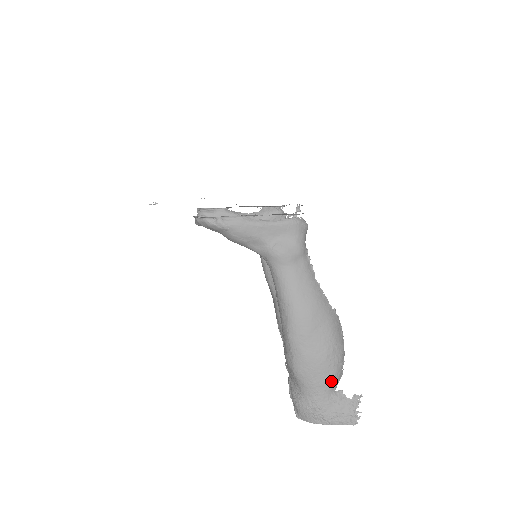
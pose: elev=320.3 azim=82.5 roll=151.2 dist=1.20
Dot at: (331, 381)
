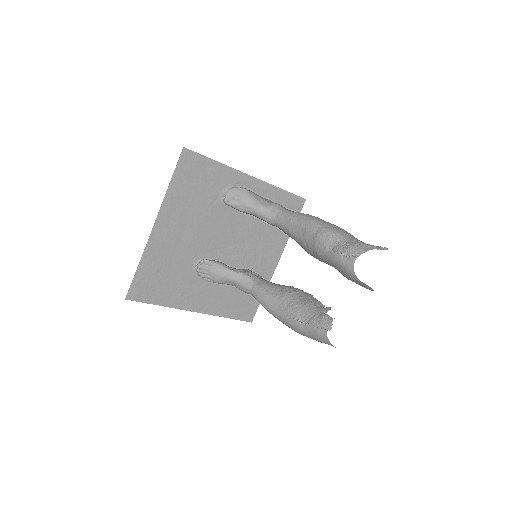
Dot at: occluded
